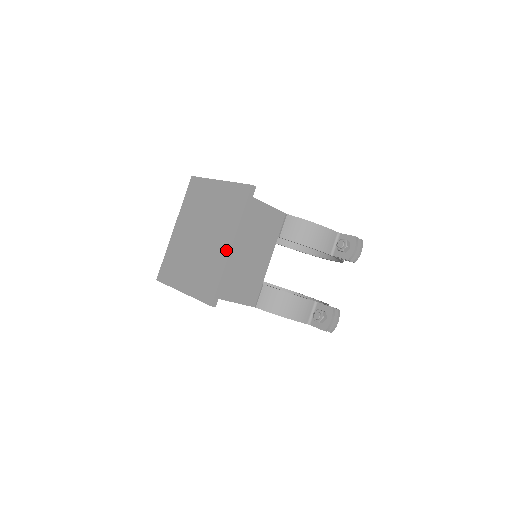
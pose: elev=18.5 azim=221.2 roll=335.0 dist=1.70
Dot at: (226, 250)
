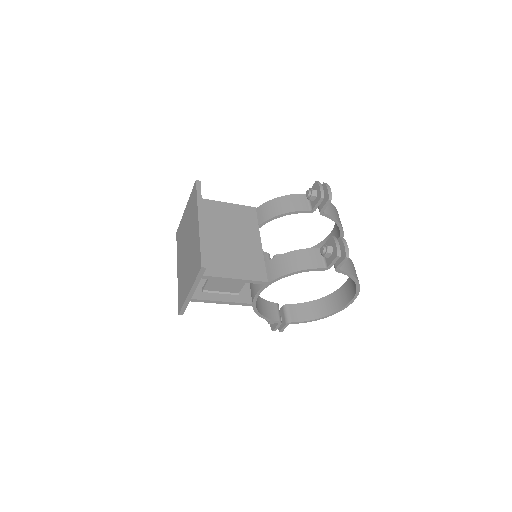
Dot at: (197, 228)
